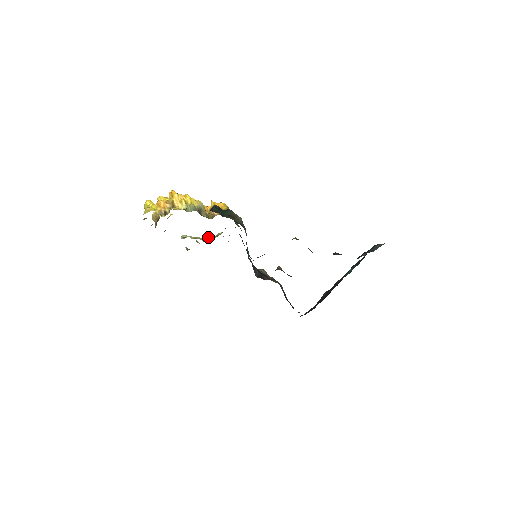
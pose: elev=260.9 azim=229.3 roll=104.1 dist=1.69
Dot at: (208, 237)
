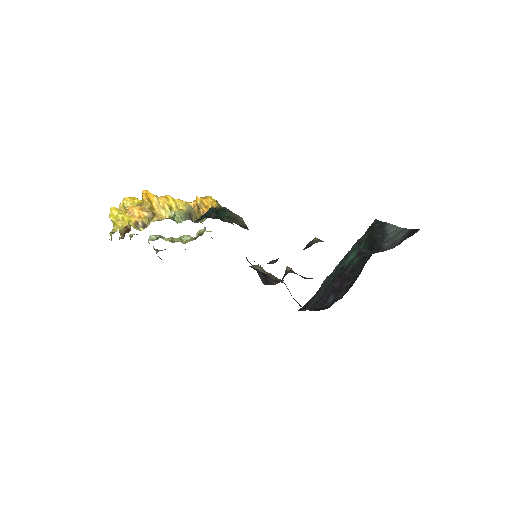
Dot at: (185, 235)
